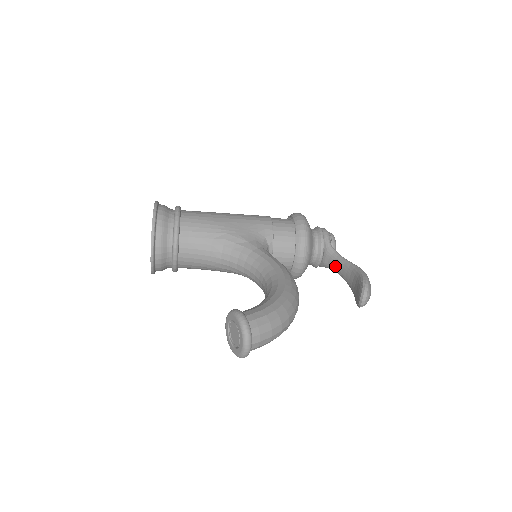
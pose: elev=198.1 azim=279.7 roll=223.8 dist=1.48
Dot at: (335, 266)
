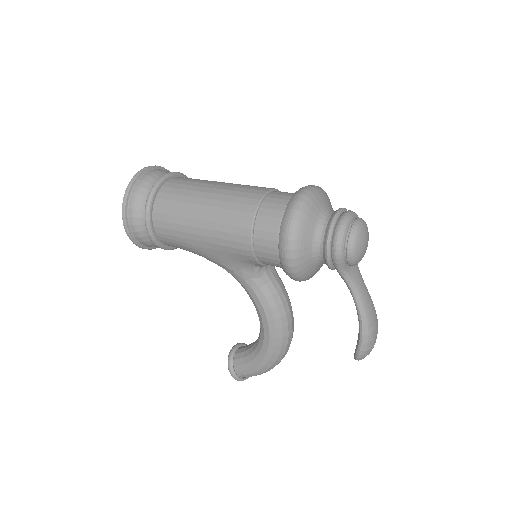
Dot at: occluded
